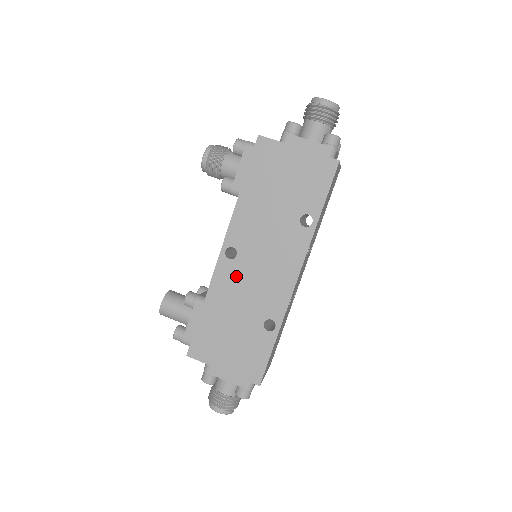
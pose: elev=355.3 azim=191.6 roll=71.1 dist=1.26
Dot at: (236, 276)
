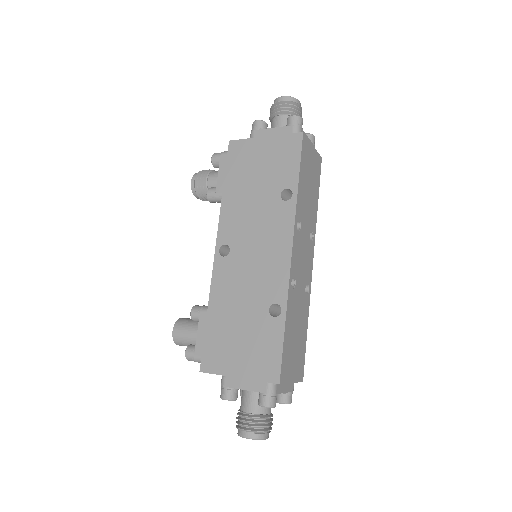
Dot at: (233, 271)
